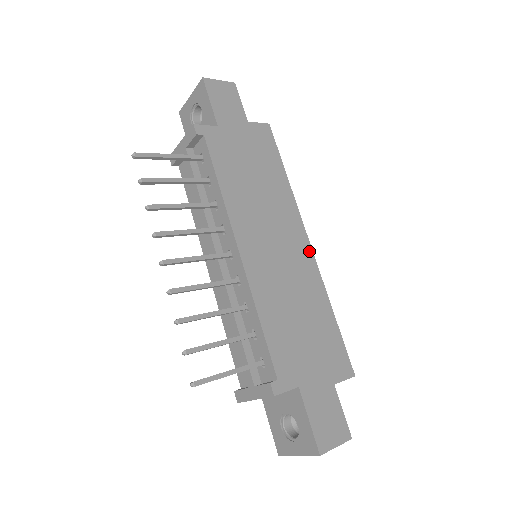
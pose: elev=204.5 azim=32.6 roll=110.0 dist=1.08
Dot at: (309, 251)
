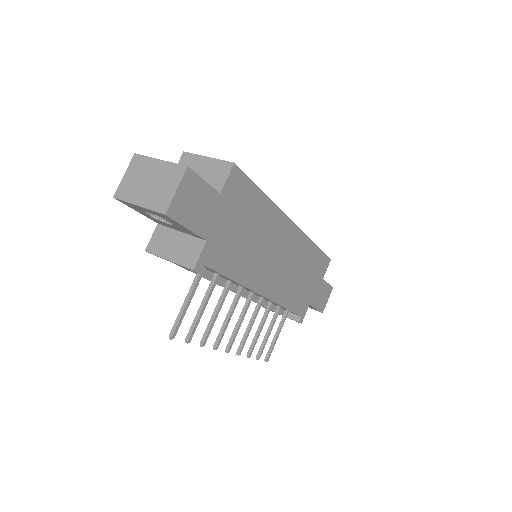
Dot at: (296, 230)
